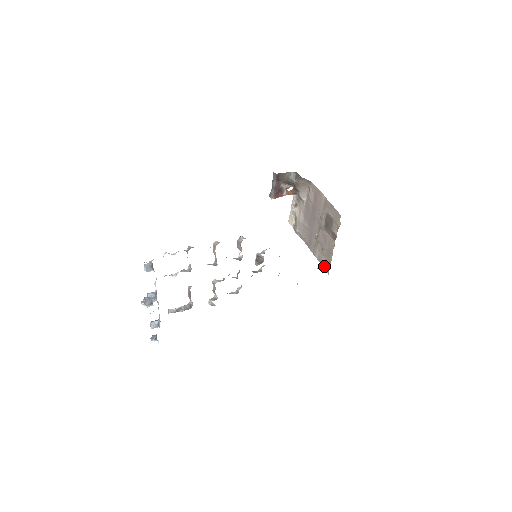
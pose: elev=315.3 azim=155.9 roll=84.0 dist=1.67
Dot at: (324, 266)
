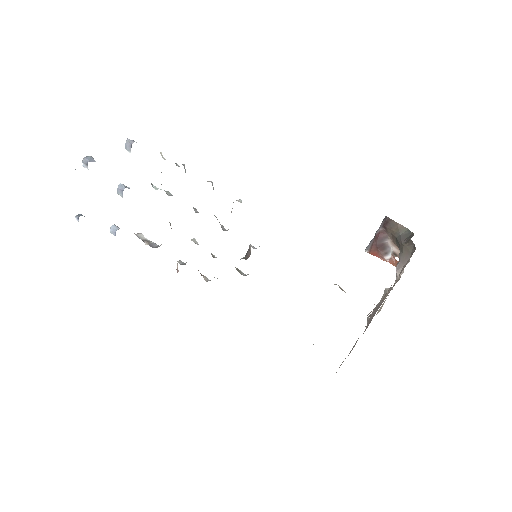
Dot at: occluded
